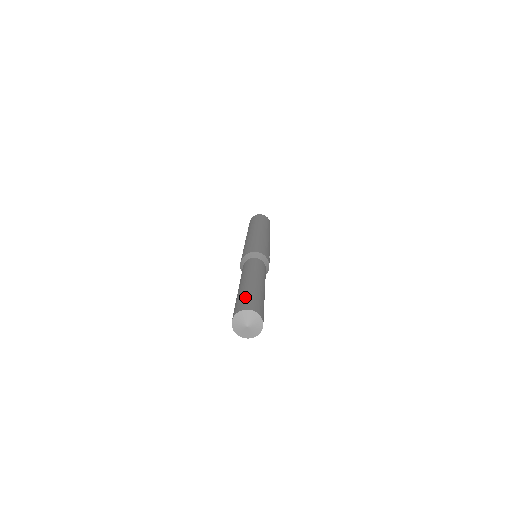
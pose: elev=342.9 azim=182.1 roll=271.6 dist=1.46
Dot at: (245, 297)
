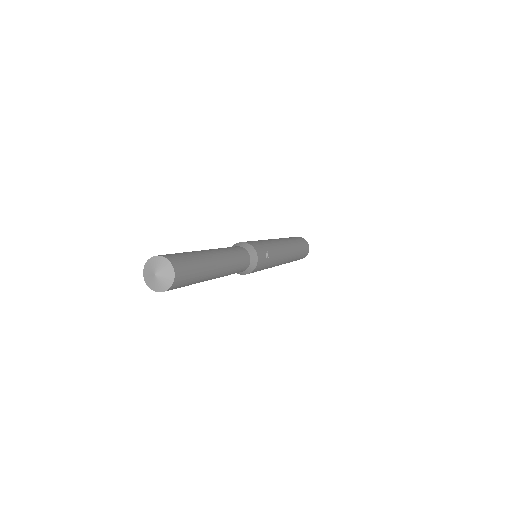
Dot at: occluded
